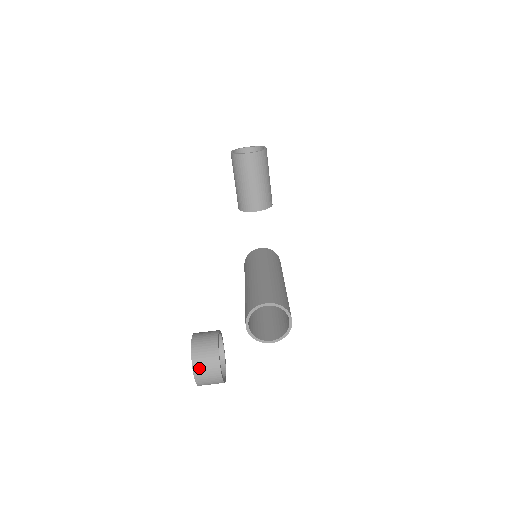
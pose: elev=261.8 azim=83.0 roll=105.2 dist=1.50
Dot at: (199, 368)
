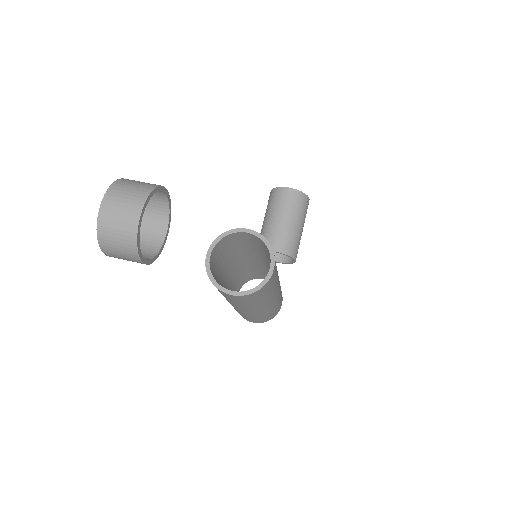
Dot at: (115, 194)
